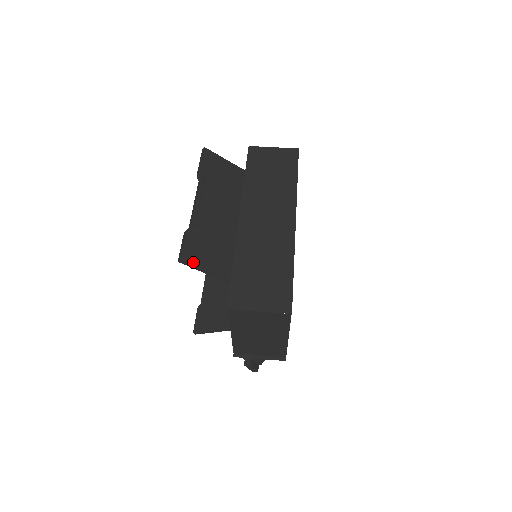
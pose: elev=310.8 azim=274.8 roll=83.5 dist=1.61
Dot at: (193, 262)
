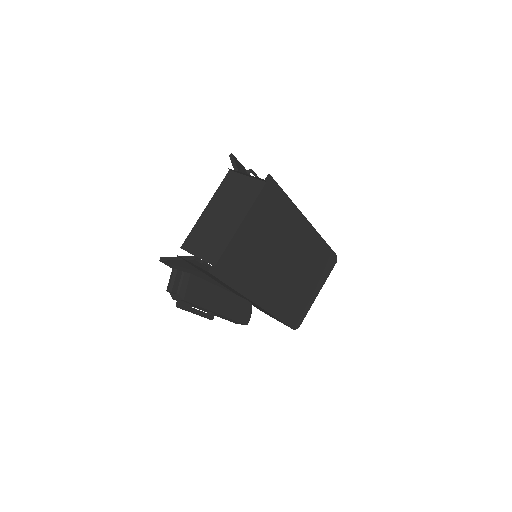
Dot at: (235, 161)
